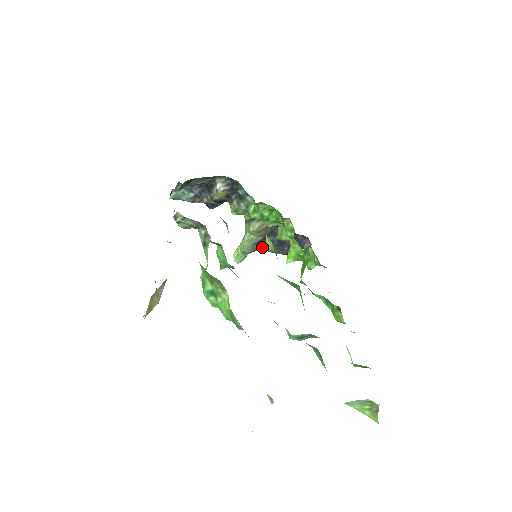
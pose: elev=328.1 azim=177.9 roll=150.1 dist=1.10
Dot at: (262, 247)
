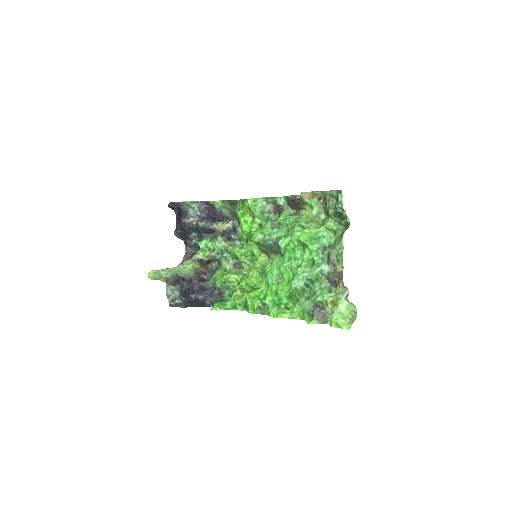
Dot at: (173, 284)
